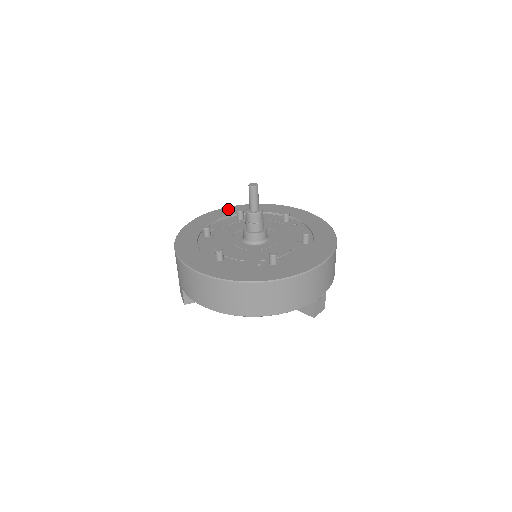
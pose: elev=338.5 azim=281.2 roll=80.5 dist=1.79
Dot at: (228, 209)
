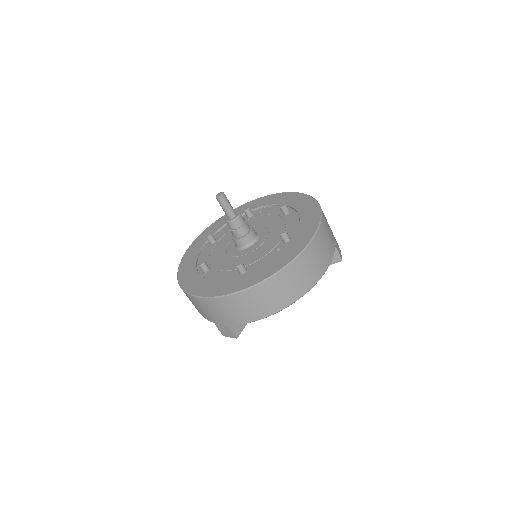
Dot at: (194, 245)
